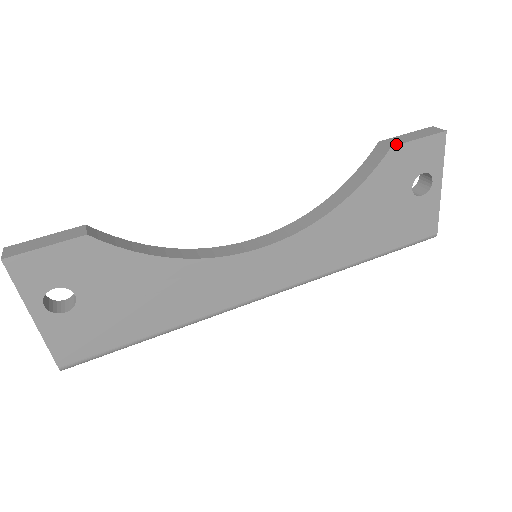
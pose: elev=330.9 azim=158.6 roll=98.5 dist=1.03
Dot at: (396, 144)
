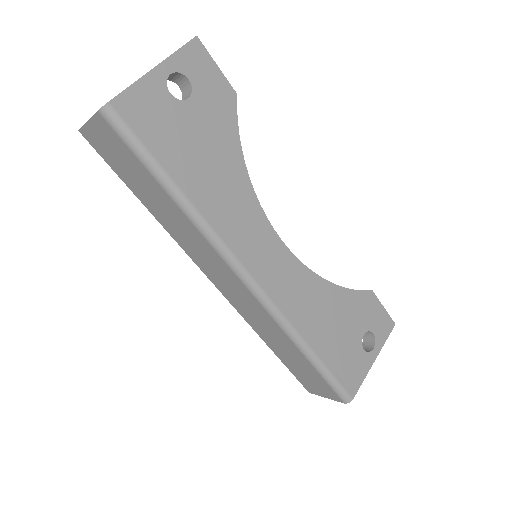
Dot at: (374, 293)
